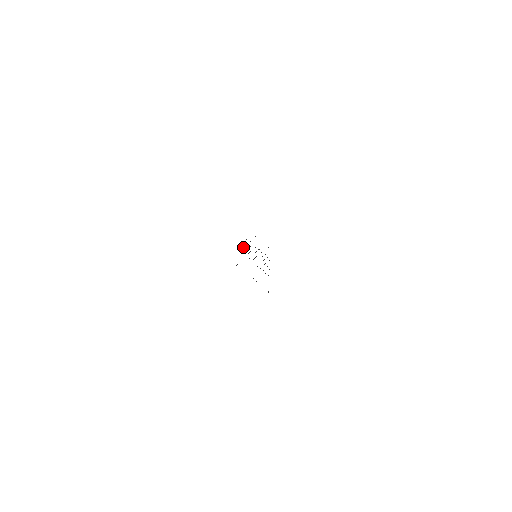
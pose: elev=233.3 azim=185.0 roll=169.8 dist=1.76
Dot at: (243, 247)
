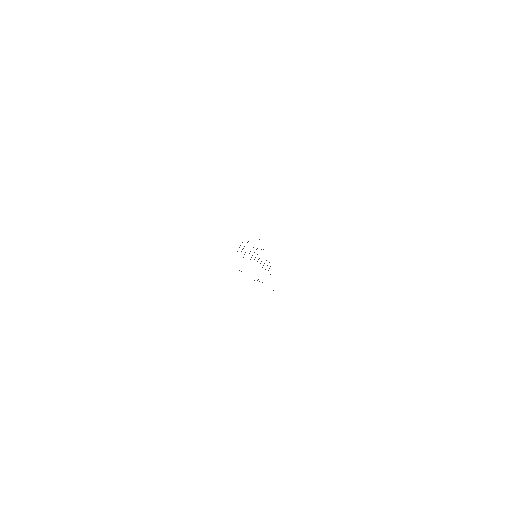
Dot at: occluded
